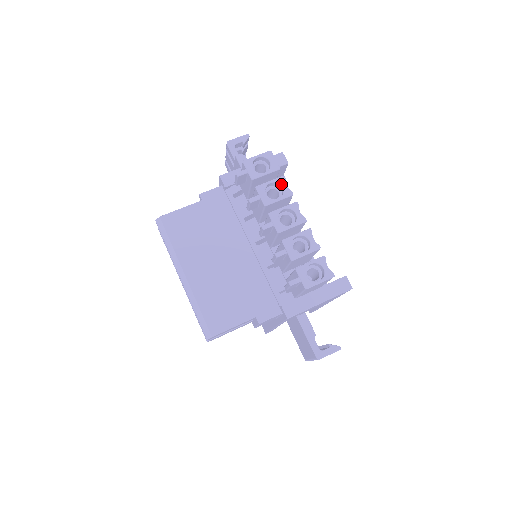
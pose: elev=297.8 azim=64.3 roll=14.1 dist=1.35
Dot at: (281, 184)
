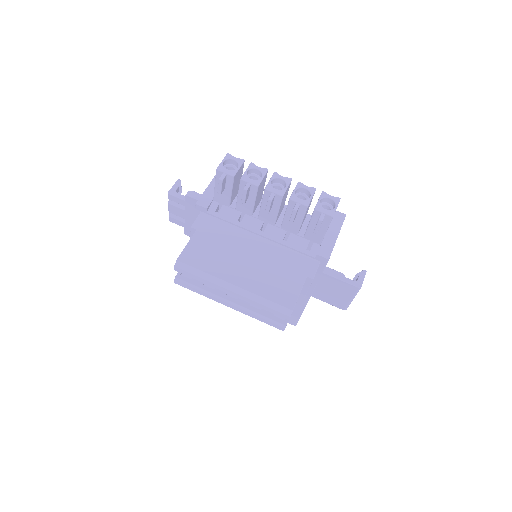
Dot at: (255, 168)
